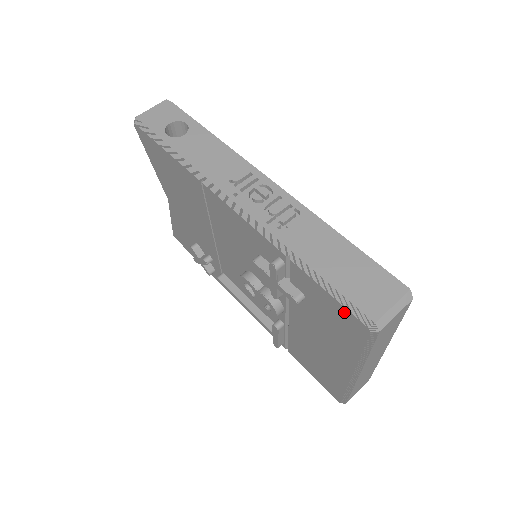
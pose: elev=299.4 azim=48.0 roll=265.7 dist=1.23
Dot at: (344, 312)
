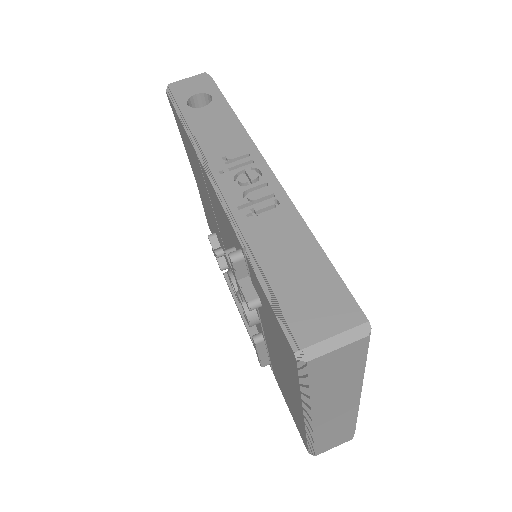
Dot at: (279, 328)
